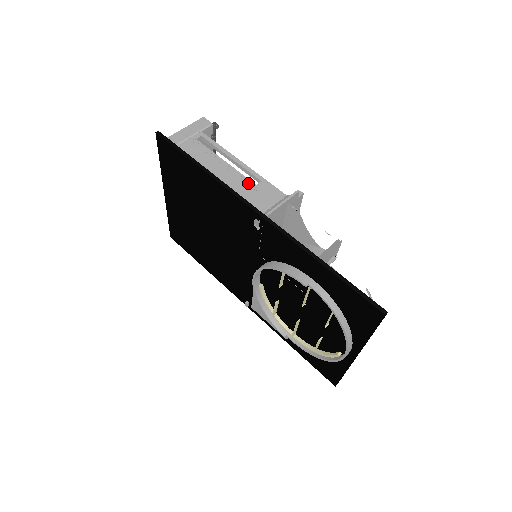
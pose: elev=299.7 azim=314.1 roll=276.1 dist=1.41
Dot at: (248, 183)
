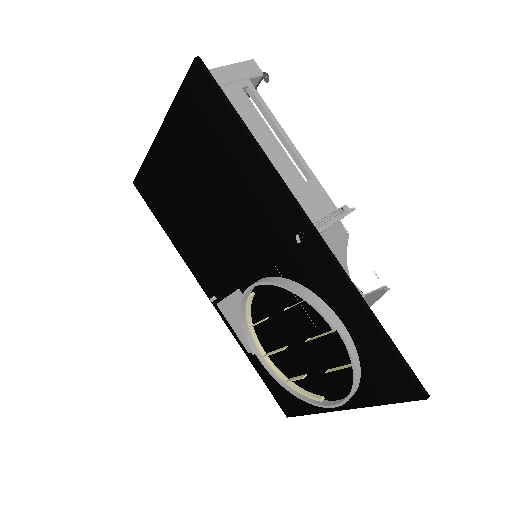
Dot at: (297, 176)
